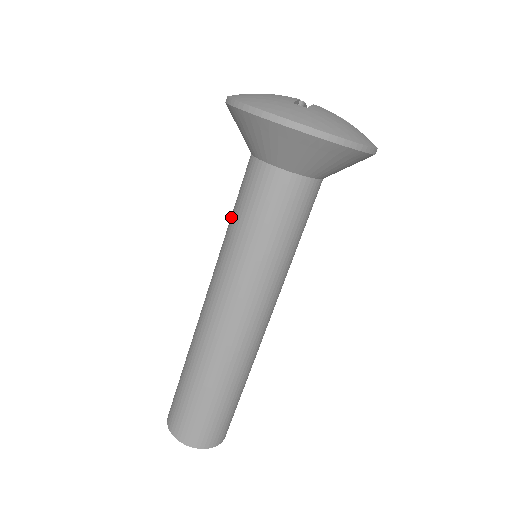
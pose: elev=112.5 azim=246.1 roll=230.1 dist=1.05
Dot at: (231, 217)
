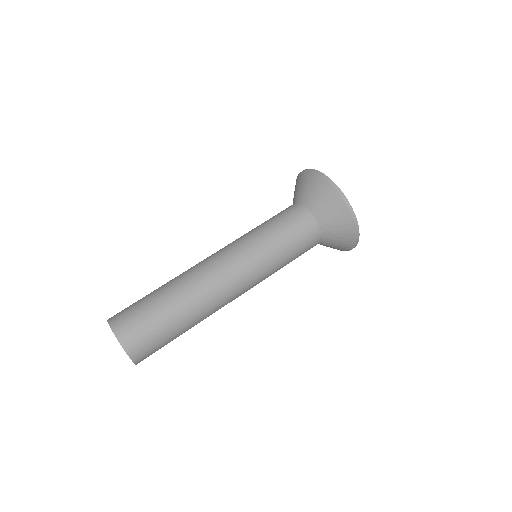
Dot at: occluded
